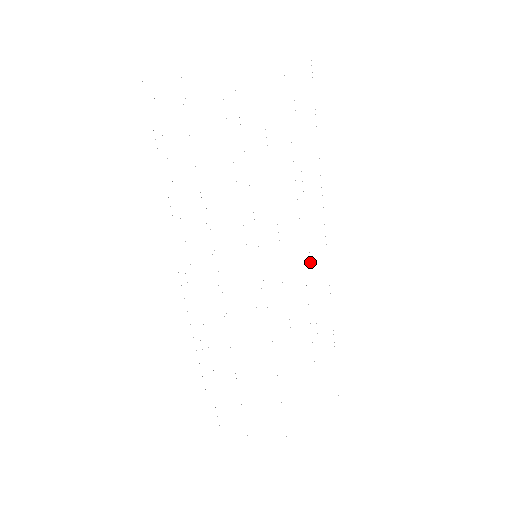
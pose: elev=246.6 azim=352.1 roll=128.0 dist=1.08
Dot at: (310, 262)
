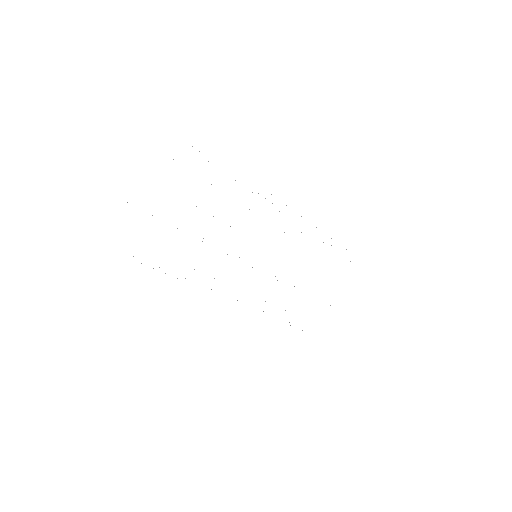
Dot at: occluded
